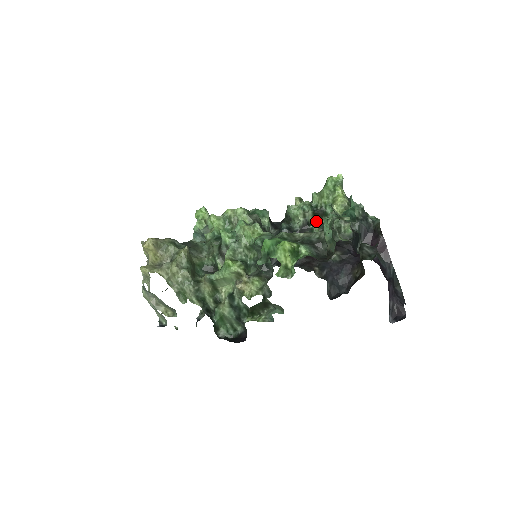
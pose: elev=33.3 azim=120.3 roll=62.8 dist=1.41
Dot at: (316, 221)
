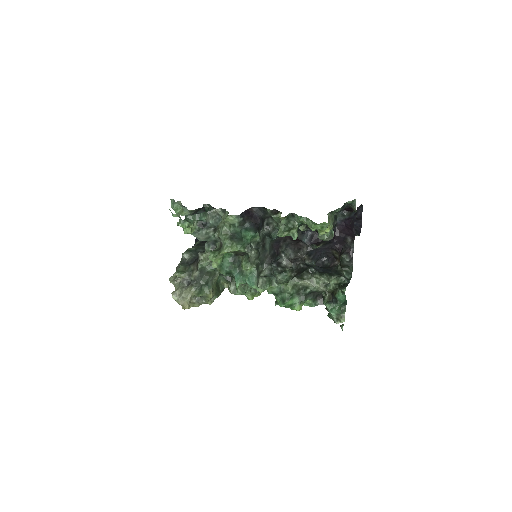
Dot at: occluded
